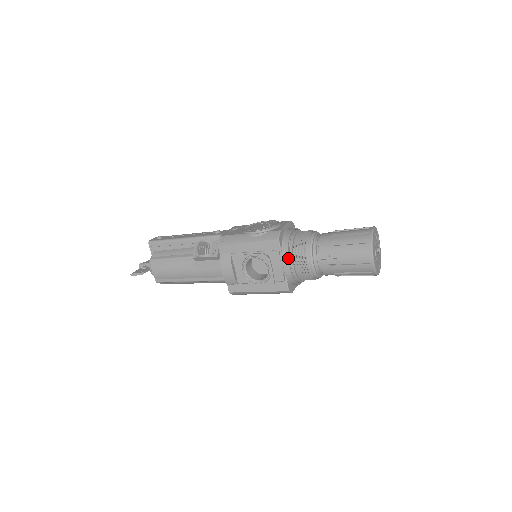
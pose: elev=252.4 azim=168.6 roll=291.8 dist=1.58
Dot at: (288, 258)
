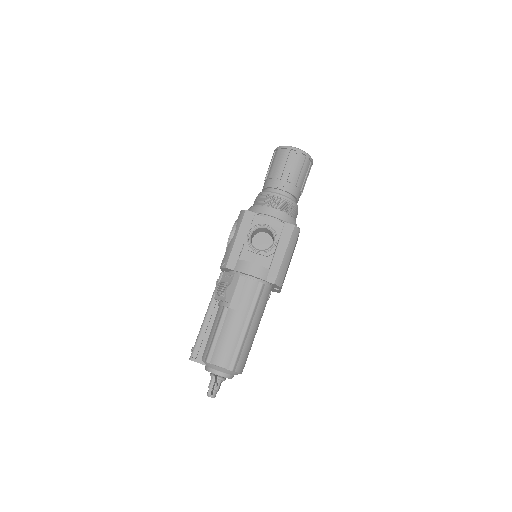
Dot at: (265, 208)
